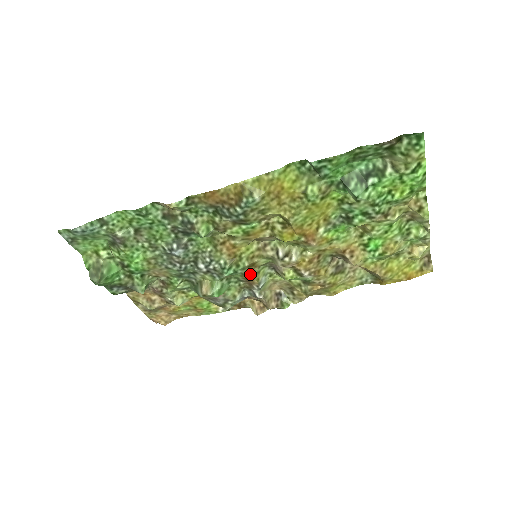
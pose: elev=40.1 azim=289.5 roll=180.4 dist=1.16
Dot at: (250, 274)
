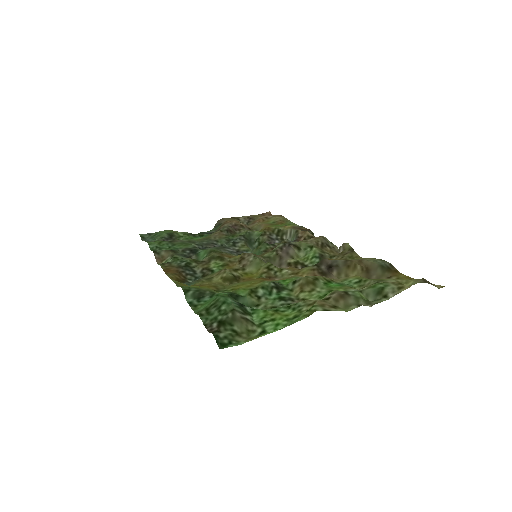
Dot at: occluded
